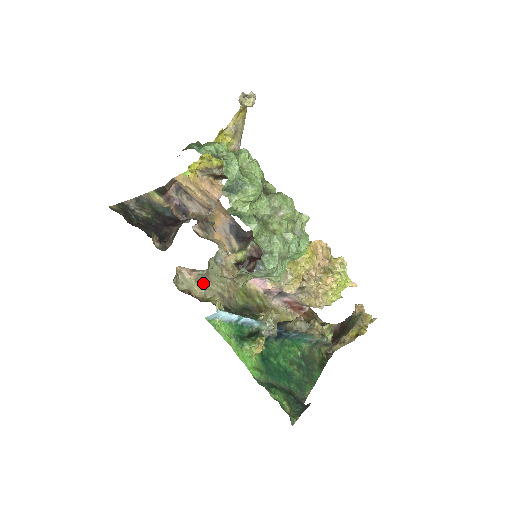
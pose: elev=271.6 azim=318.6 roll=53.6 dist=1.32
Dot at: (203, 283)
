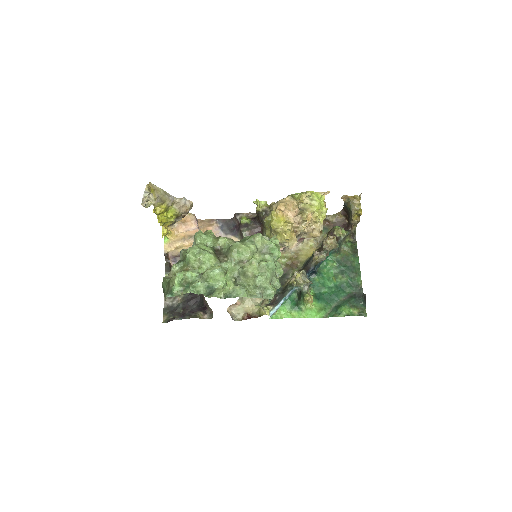
Dot at: (247, 299)
